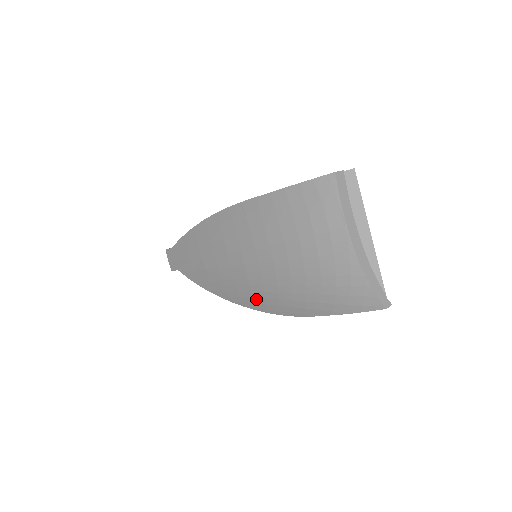
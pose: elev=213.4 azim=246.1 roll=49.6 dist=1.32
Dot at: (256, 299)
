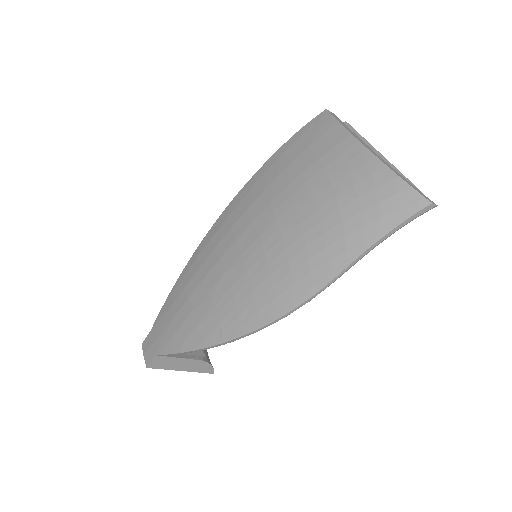
Dot at: (260, 299)
